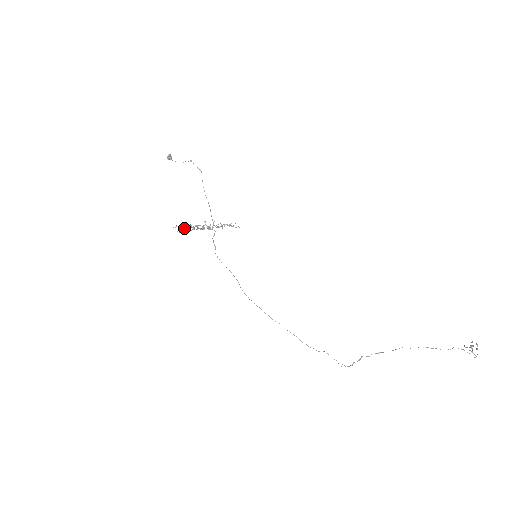
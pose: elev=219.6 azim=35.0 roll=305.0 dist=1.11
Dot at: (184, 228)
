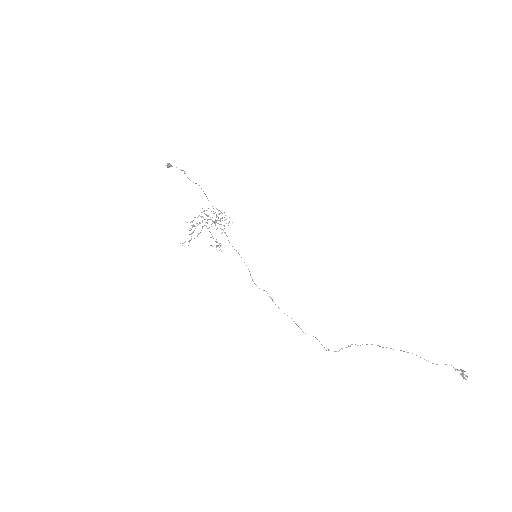
Dot at: (191, 233)
